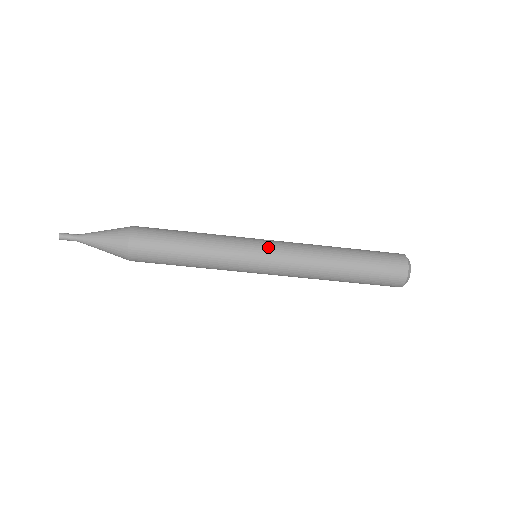
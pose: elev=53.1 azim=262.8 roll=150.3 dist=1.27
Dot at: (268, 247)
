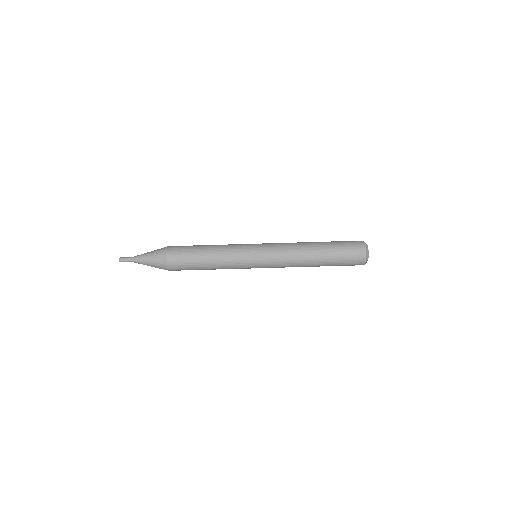
Dot at: (263, 246)
